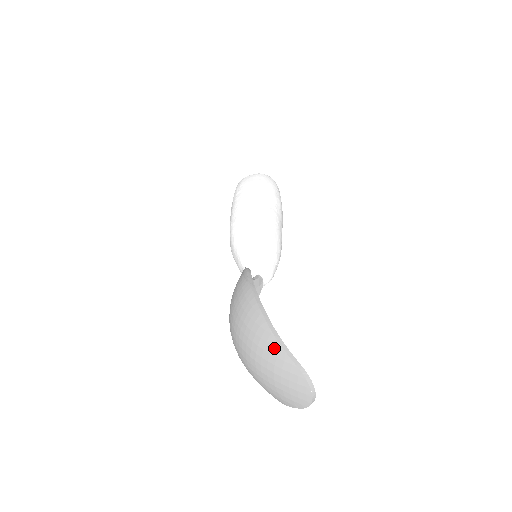
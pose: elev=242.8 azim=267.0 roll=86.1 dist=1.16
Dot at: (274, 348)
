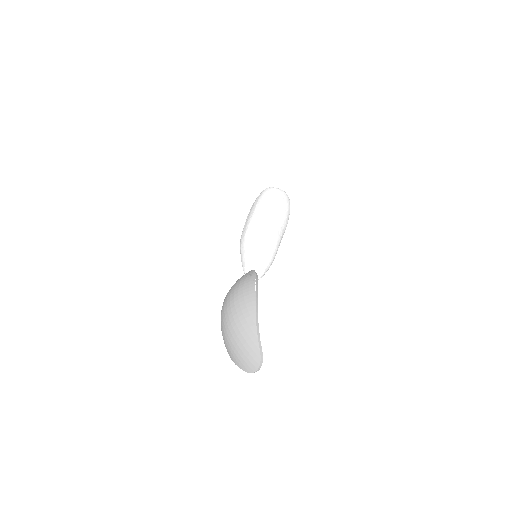
Dot at: (252, 333)
